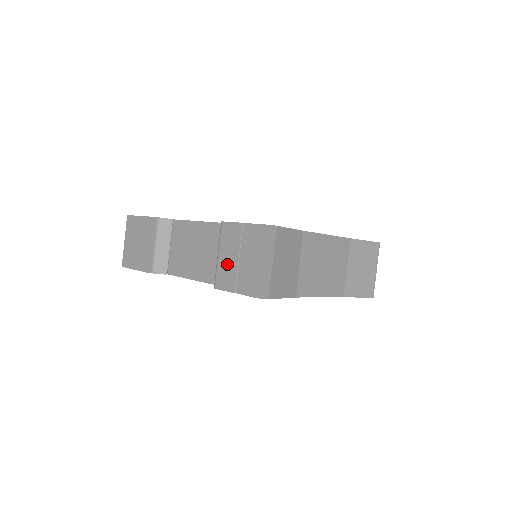
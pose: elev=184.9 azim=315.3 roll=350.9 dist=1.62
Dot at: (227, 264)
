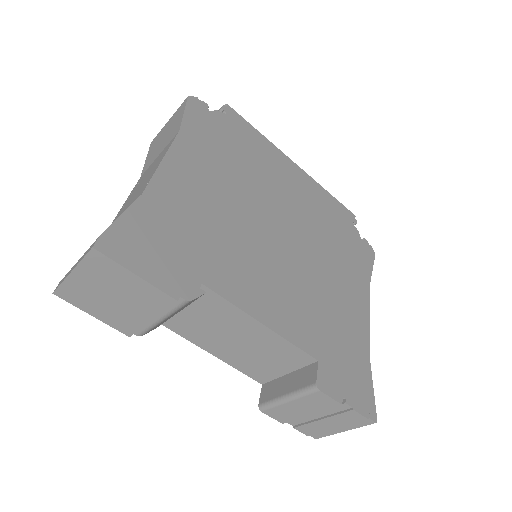
Dot at: (296, 412)
